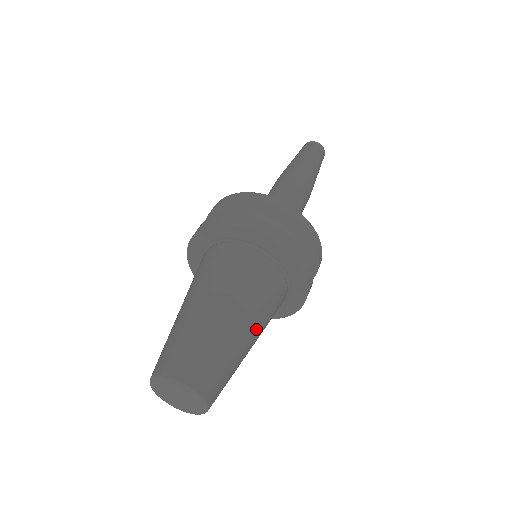
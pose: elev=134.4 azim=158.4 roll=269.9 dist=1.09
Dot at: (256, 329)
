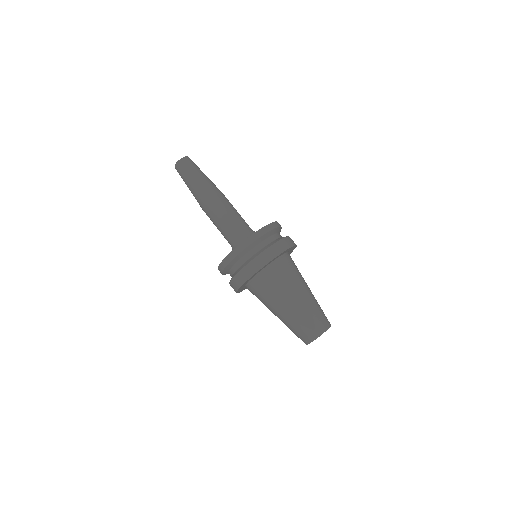
Dot at: (304, 287)
